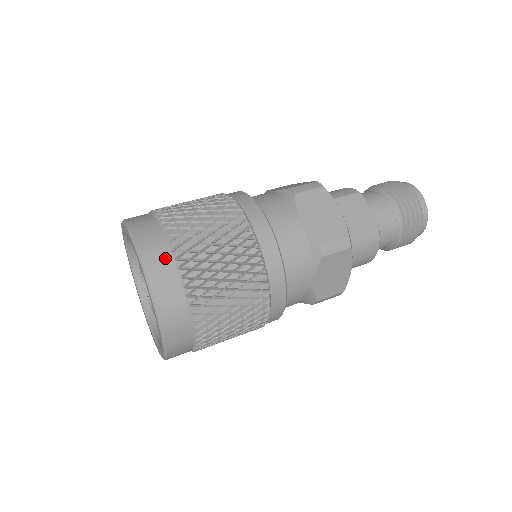
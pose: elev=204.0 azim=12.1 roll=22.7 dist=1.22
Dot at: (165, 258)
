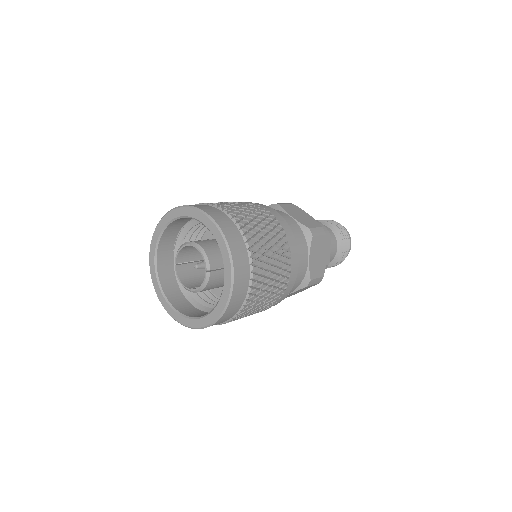
Dot at: (246, 277)
